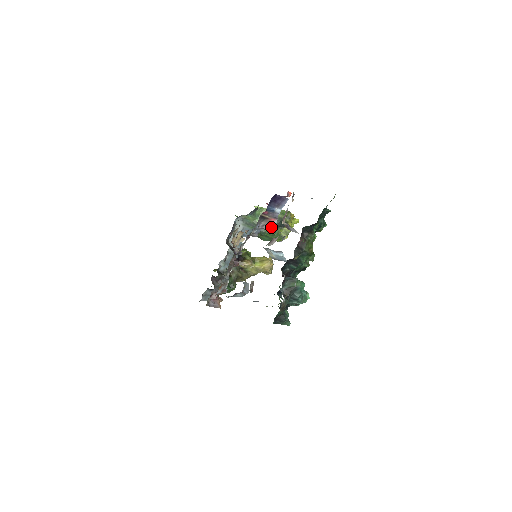
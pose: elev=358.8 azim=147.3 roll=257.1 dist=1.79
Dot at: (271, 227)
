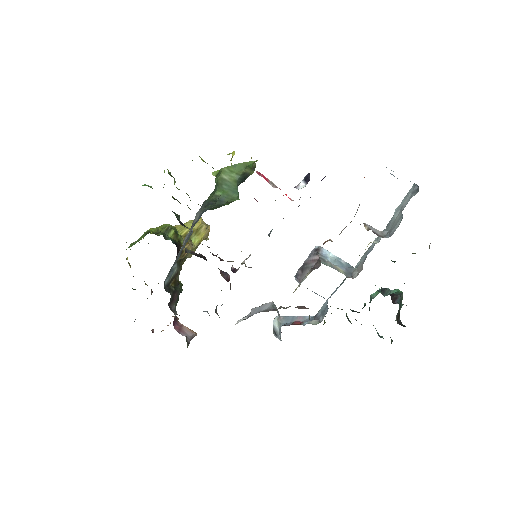
Dot at: (234, 192)
